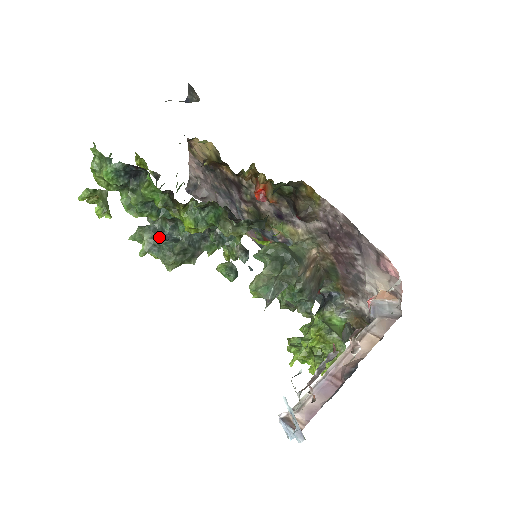
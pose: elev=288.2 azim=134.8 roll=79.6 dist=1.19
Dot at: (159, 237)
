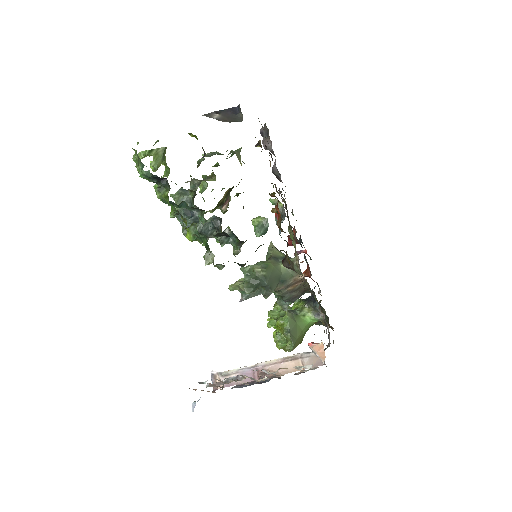
Dot at: (186, 211)
